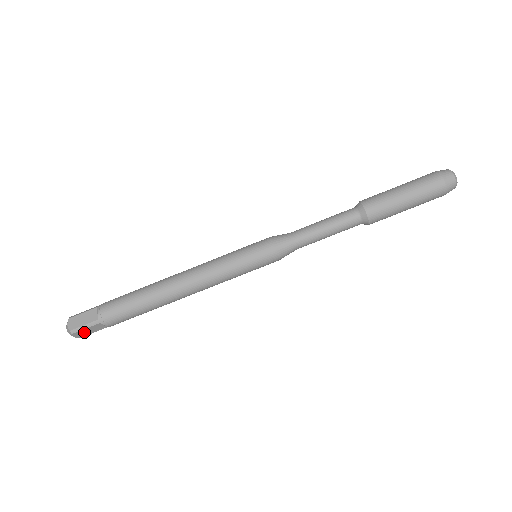
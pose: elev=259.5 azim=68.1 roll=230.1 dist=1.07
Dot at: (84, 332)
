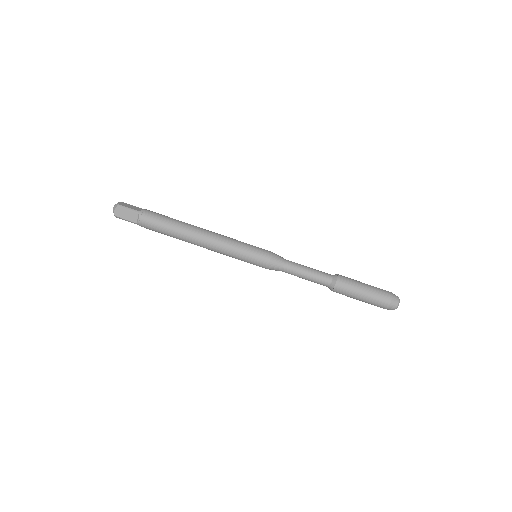
Dot at: (123, 213)
